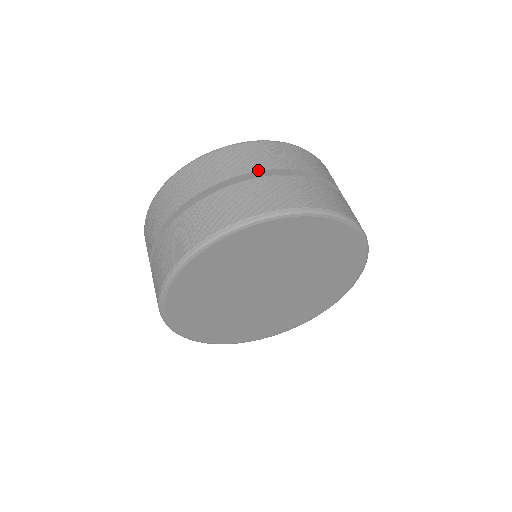
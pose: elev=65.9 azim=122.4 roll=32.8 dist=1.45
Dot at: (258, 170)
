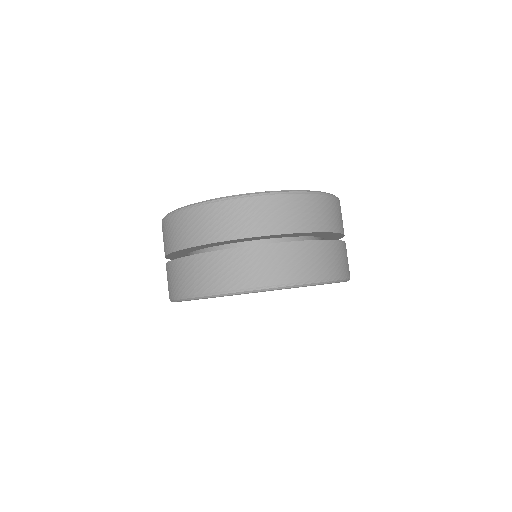
Dot at: (302, 232)
